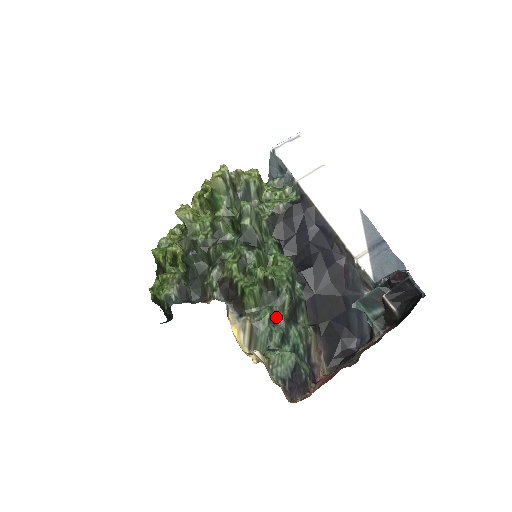
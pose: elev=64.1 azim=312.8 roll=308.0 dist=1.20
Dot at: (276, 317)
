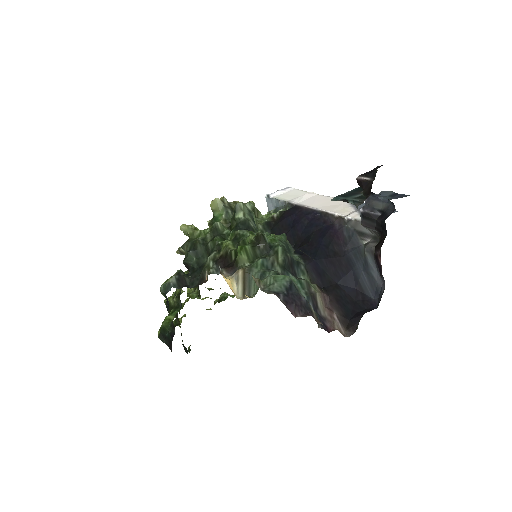
Dot at: (270, 264)
